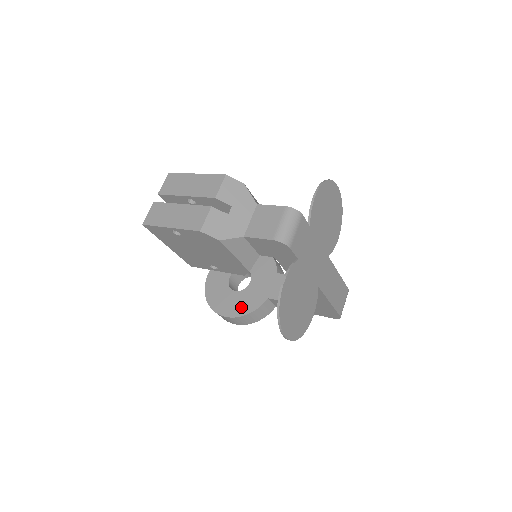
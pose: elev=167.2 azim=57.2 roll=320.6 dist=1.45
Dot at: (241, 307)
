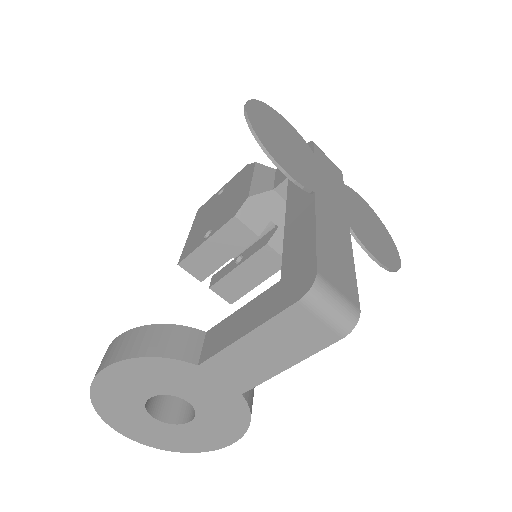
Dot at: occluded
